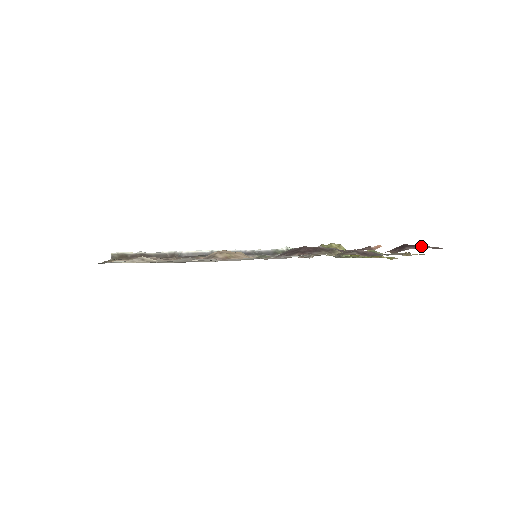
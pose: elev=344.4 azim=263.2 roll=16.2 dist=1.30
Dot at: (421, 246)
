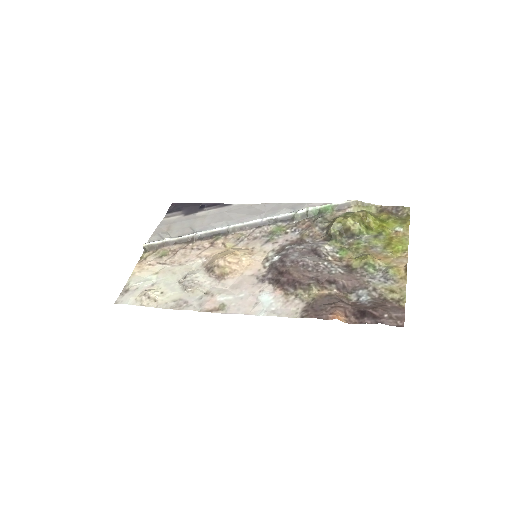
Dot at: (378, 322)
